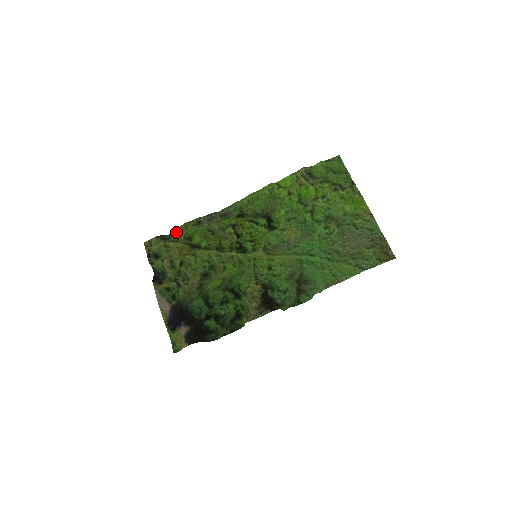
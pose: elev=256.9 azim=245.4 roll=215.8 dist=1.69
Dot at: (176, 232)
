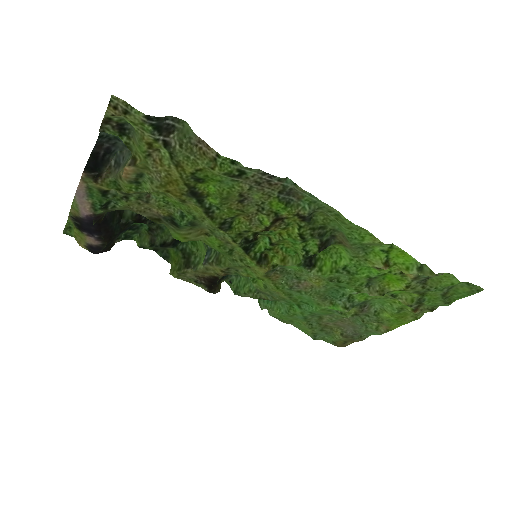
Dot at: (190, 144)
